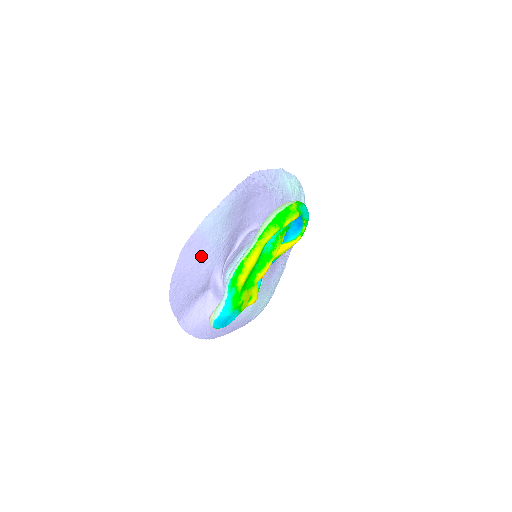
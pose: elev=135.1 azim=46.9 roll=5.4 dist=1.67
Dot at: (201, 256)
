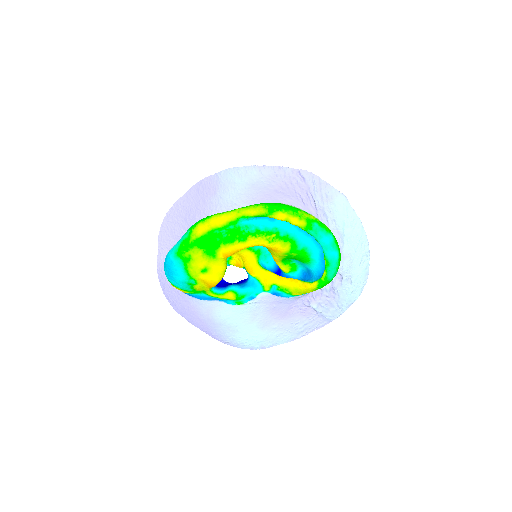
Dot at: (206, 204)
